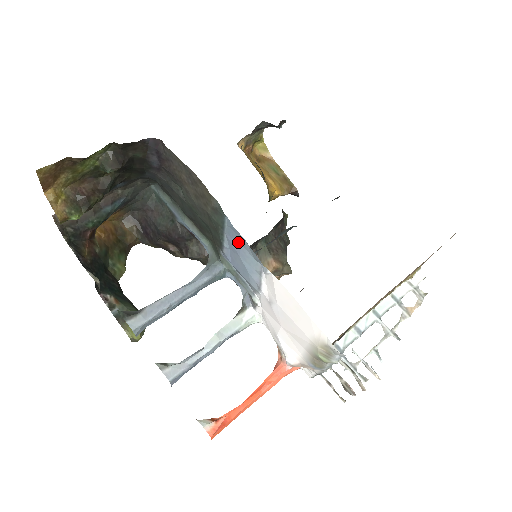
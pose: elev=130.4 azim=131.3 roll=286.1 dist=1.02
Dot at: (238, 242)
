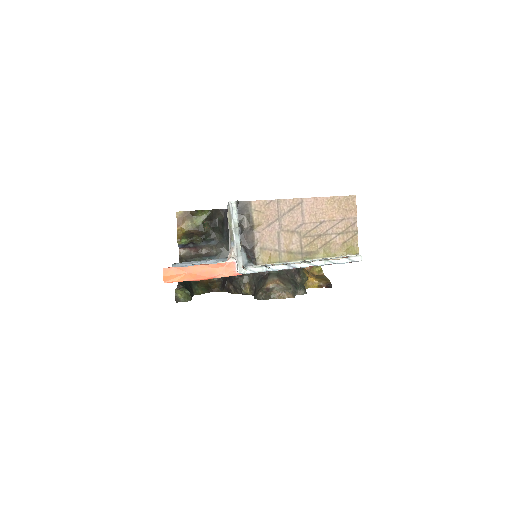
Dot at: occluded
